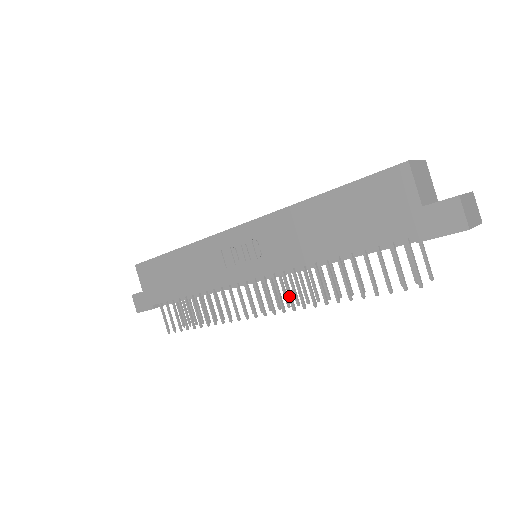
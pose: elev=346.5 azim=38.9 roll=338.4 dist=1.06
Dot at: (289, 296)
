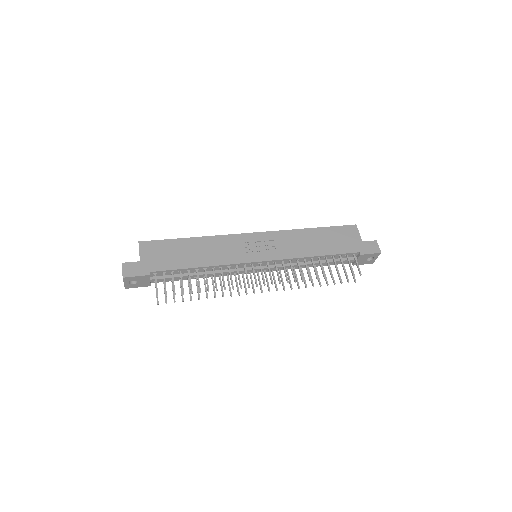
Dot at: (286, 274)
